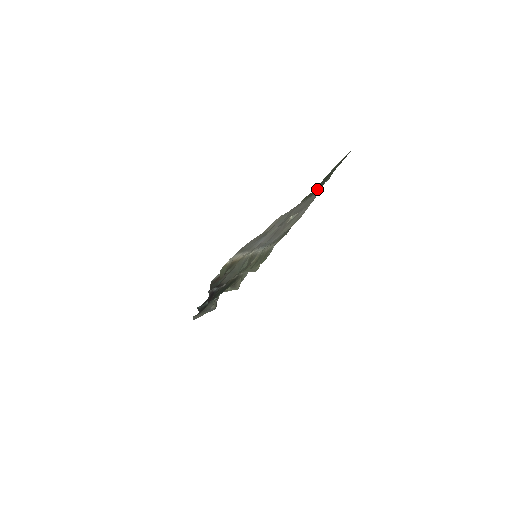
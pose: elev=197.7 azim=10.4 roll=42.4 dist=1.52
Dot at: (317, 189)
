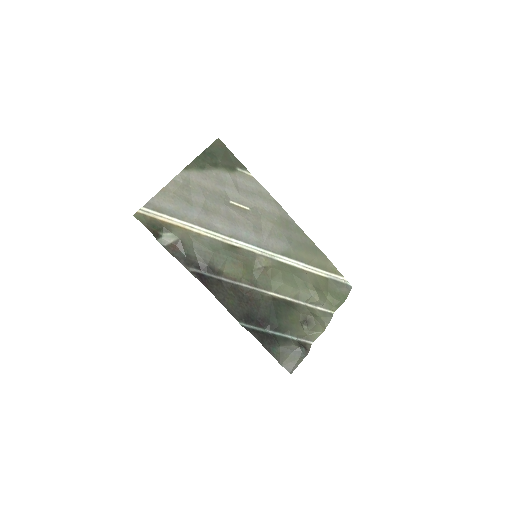
Dot at: (205, 164)
